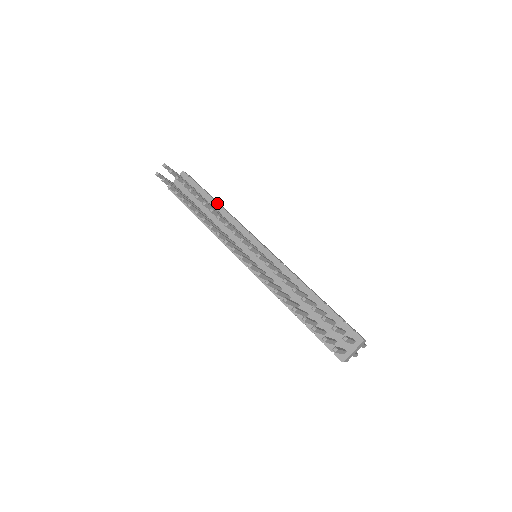
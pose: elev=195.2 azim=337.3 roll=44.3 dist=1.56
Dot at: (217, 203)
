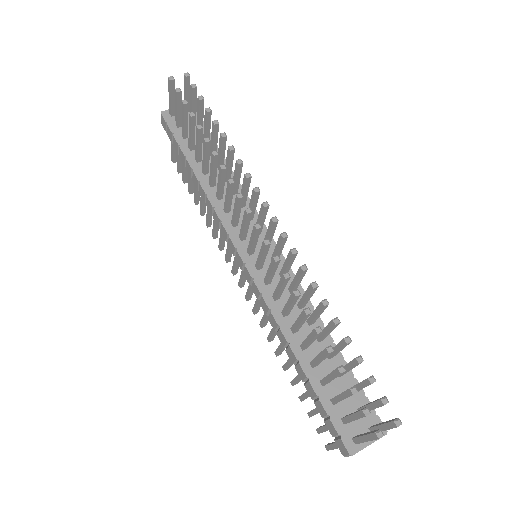
Dot at: occluded
